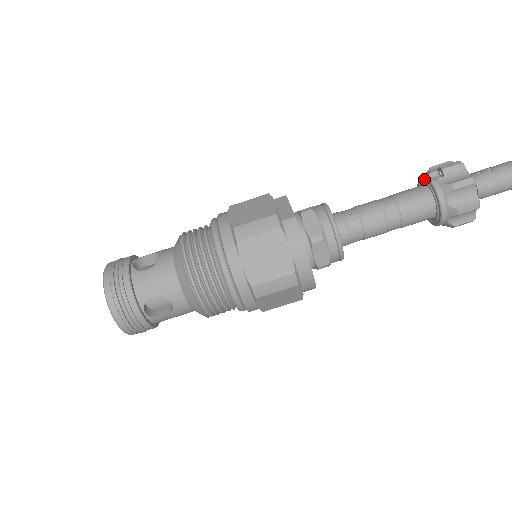
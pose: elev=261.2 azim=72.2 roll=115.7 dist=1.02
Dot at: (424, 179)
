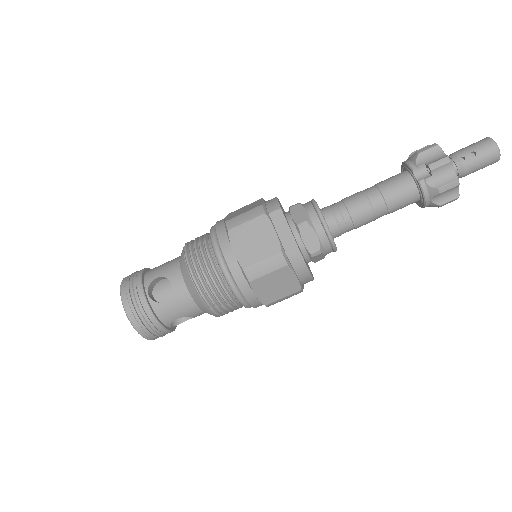
Dot at: (412, 173)
